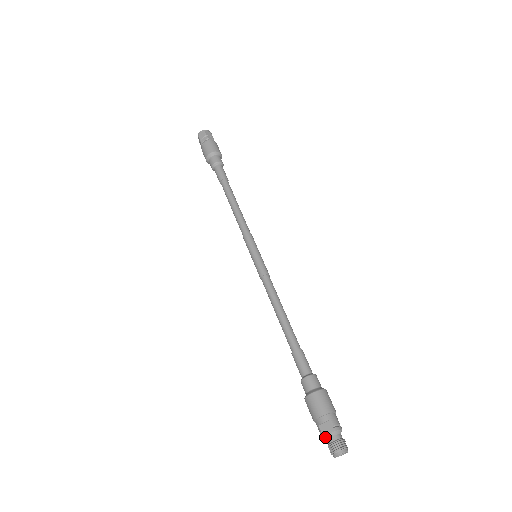
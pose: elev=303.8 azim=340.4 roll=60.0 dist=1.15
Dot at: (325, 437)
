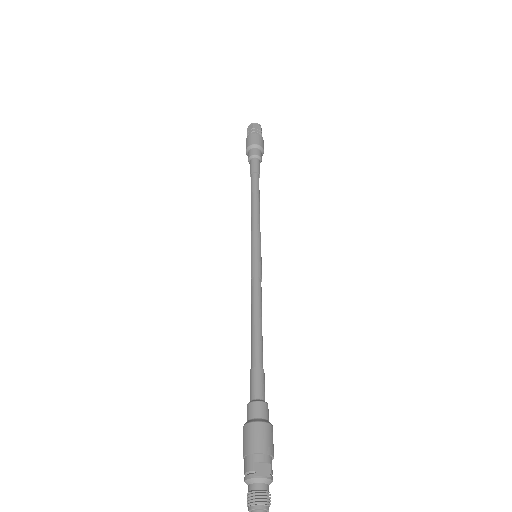
Dot at: (256, 479)
